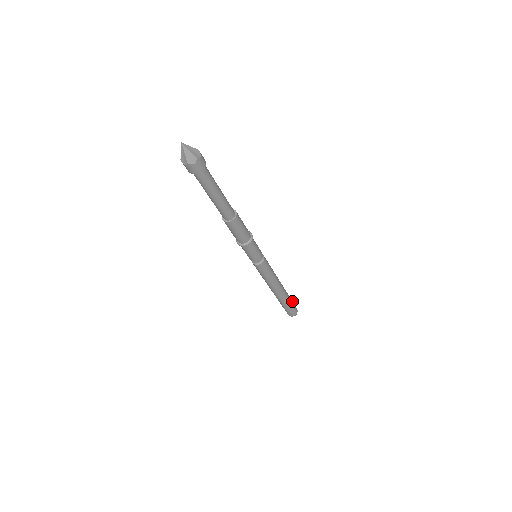
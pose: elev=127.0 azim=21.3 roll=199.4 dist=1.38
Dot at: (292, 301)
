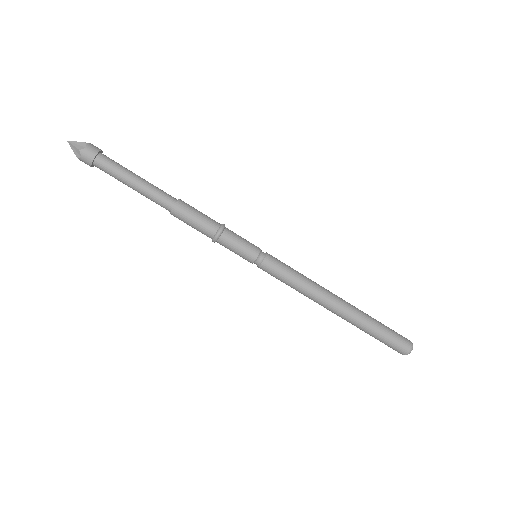
Dot at: (388, 329)
